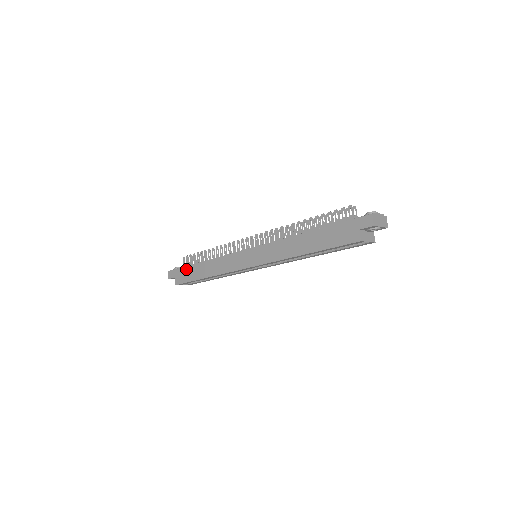
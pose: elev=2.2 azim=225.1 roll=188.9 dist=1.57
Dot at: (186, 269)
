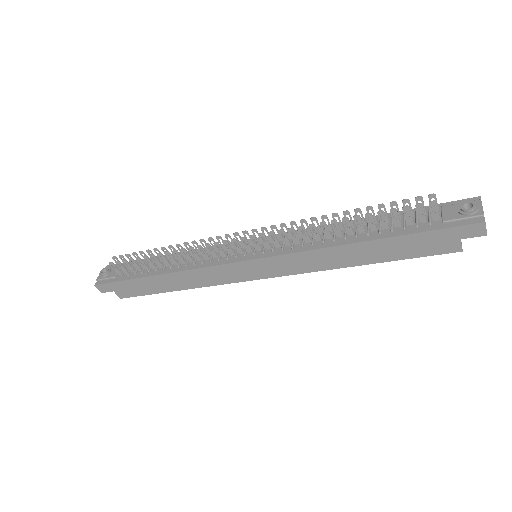
Dot at: (132, 283)
